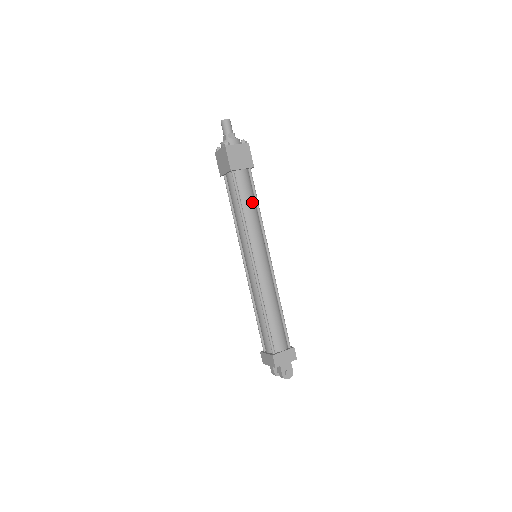
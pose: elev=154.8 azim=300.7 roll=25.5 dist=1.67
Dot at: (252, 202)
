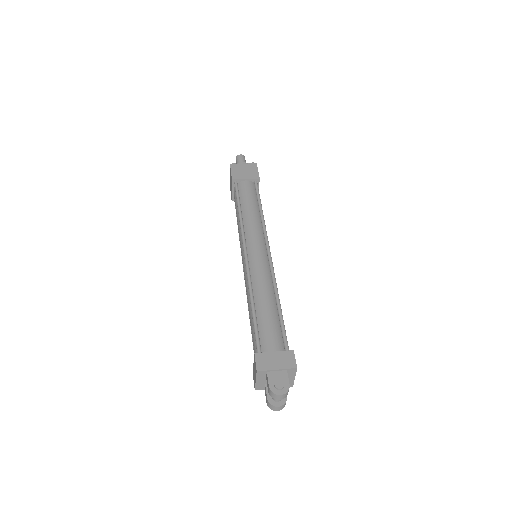
Dot at: (253, 204)
